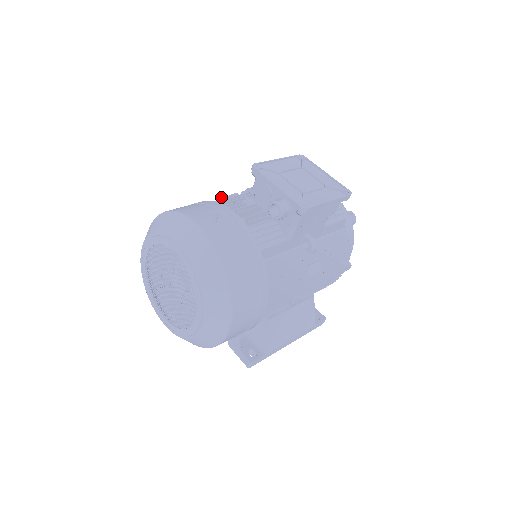
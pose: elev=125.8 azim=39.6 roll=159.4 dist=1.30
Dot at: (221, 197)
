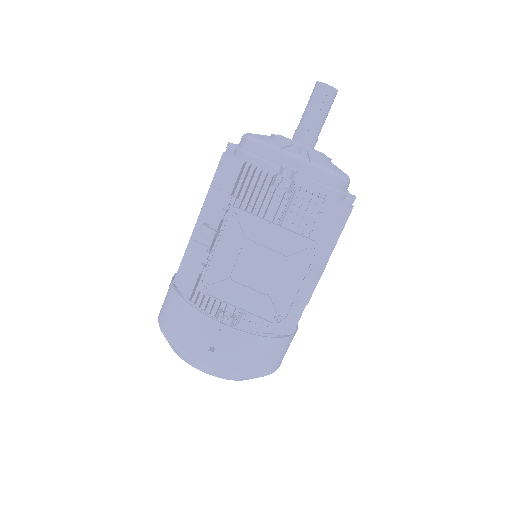
Dot at: (186, 256)
